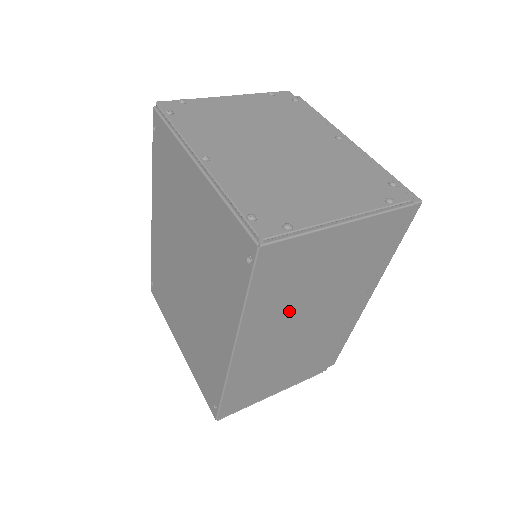
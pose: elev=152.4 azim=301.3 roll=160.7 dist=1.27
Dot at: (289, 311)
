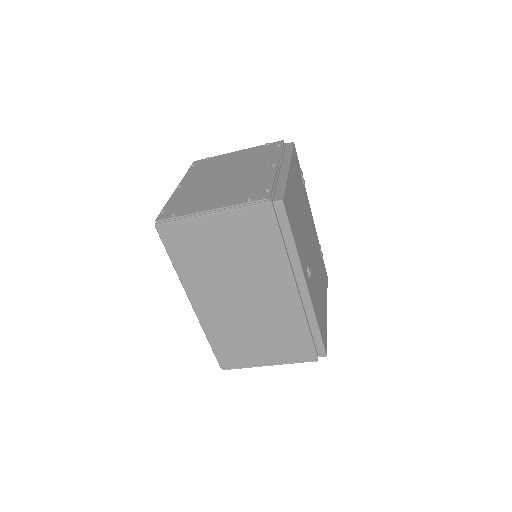
Dot at: (217, 279)
